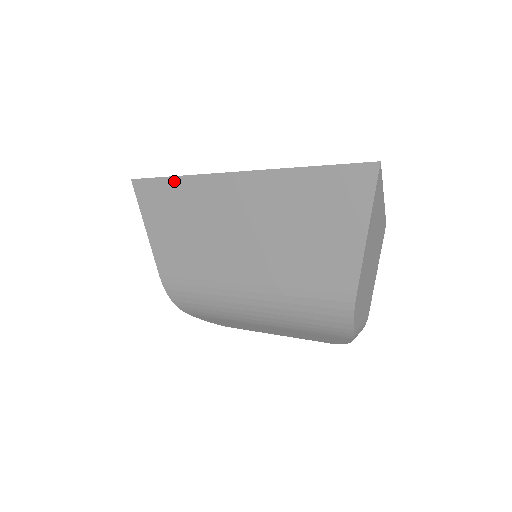
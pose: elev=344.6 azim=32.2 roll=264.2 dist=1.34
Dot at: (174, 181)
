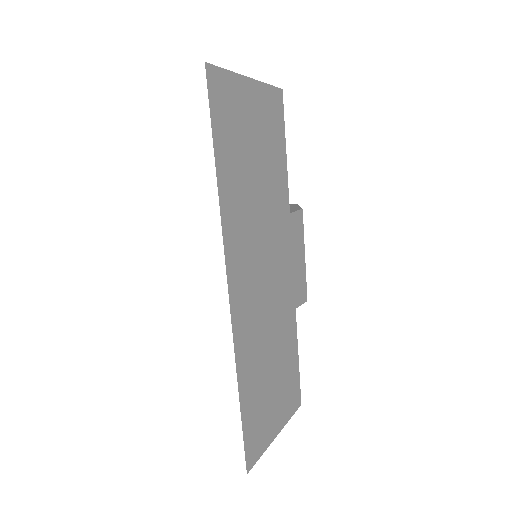
Dot at: (216, 176)
